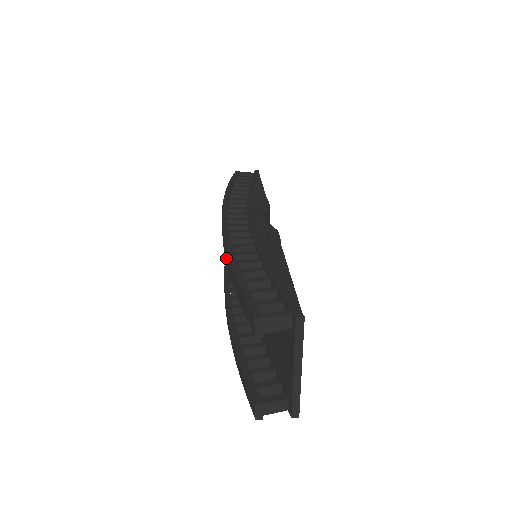
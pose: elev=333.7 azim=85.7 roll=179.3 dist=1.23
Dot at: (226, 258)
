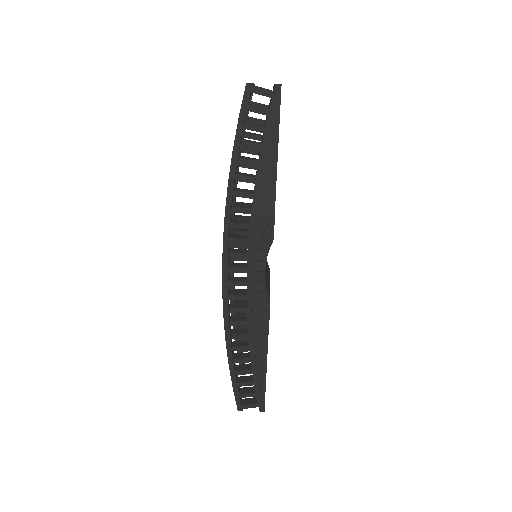
Dot at: occluded
